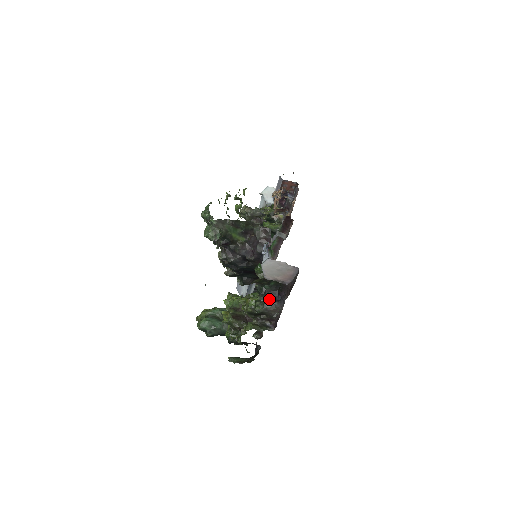
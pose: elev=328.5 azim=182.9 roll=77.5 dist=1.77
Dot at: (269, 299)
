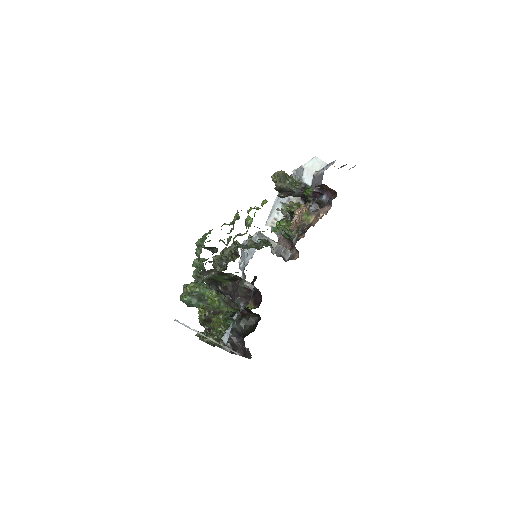
Dot at: (232, 336)
